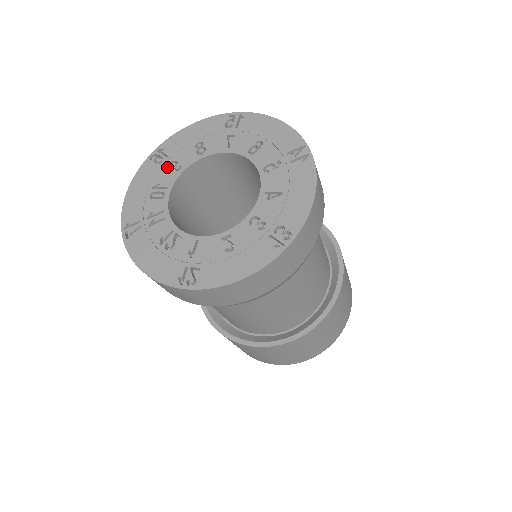
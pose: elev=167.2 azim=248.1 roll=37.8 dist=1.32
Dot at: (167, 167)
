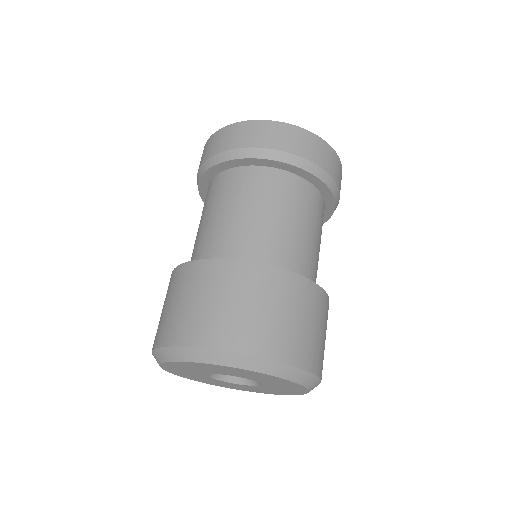
Dot at: occluded
